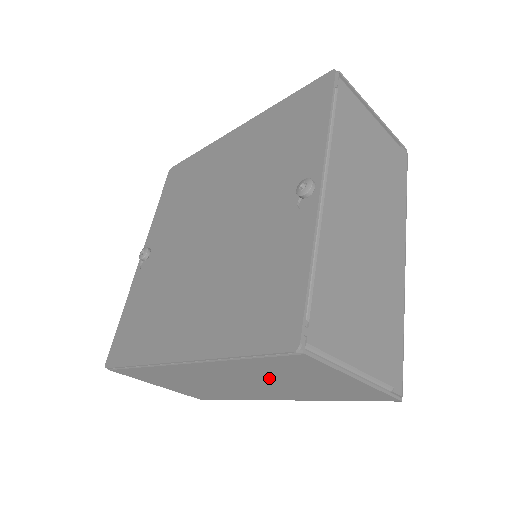
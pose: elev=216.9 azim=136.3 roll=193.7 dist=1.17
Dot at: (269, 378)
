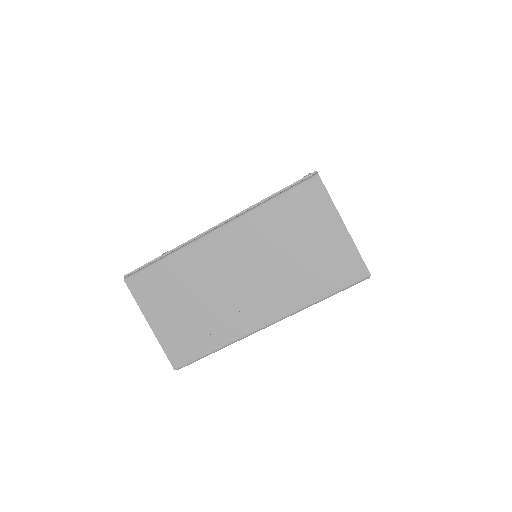
Dot at: (278, 247)
